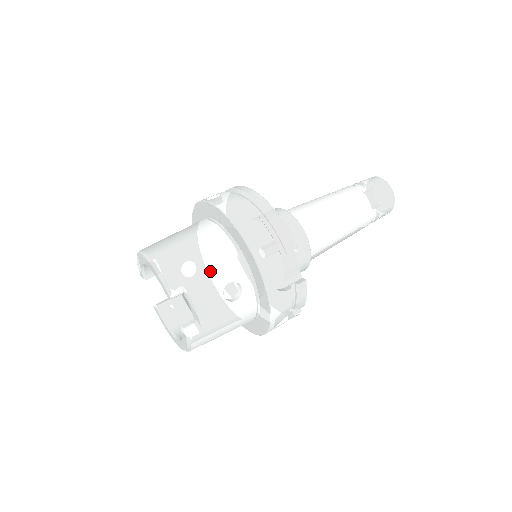
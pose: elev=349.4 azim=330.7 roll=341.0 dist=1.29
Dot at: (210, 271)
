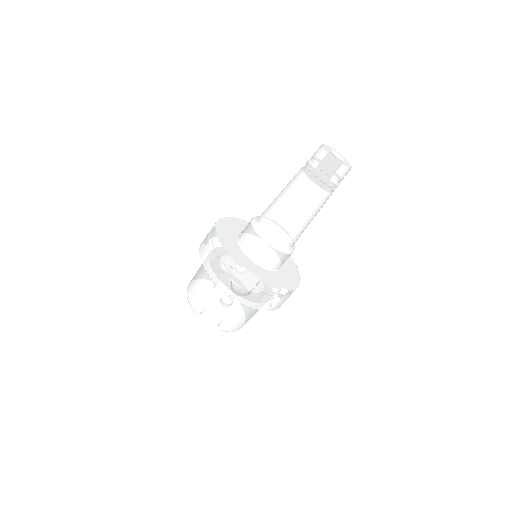
Dot at: (208, 295)
